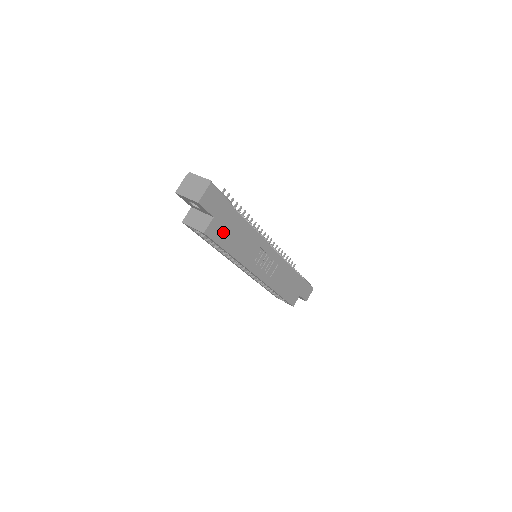
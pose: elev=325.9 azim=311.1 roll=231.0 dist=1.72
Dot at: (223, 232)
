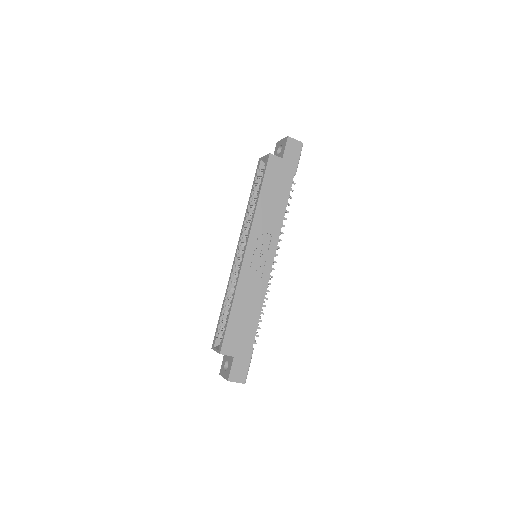
Dot at: (274, 176)
